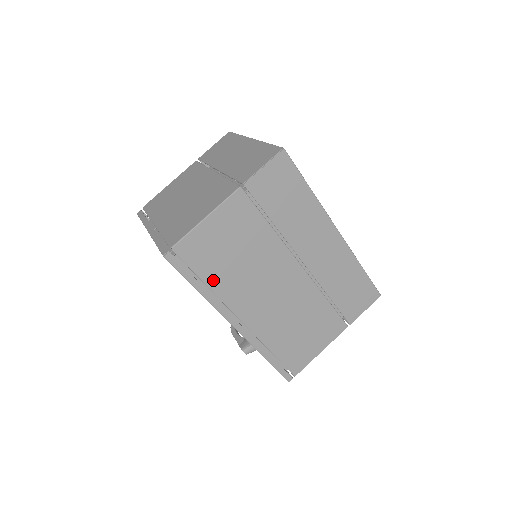
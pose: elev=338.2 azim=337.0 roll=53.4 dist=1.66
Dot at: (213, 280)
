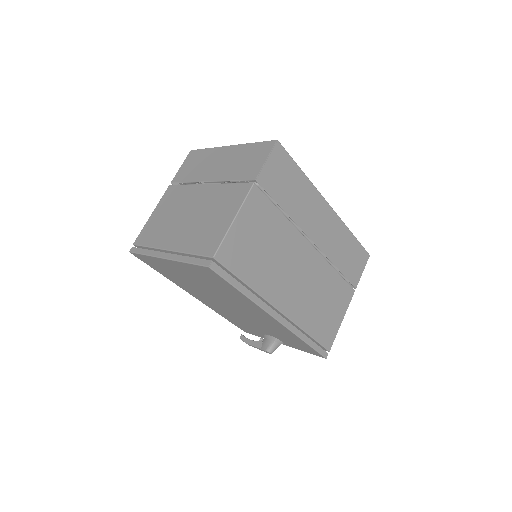
Dot at: (252, 279)
